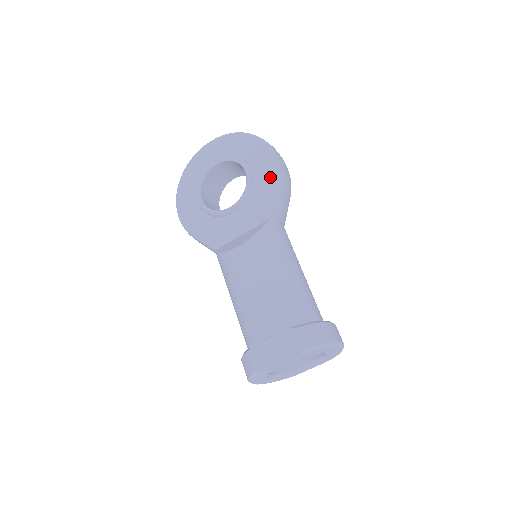
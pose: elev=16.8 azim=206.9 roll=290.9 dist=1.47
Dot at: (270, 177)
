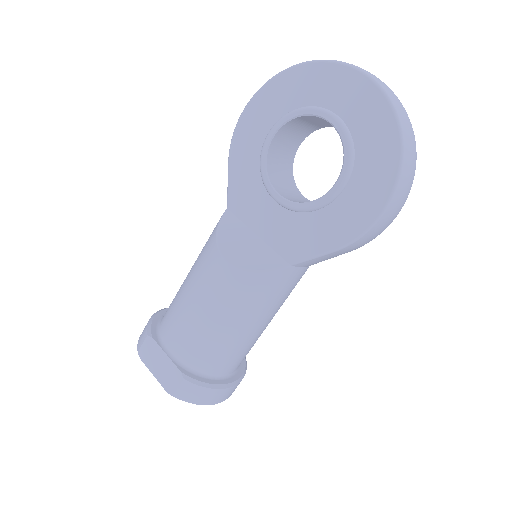
Dot at: (343, 231)
